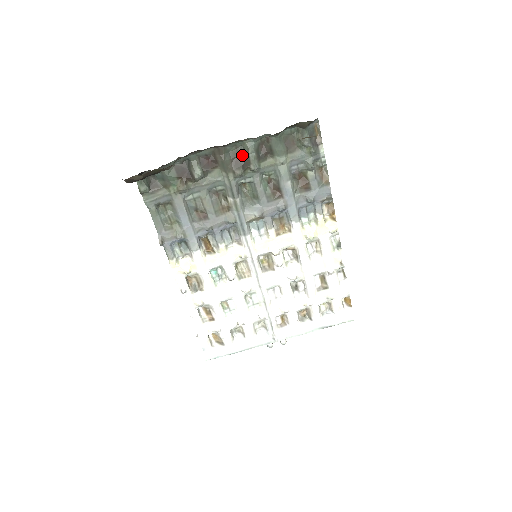
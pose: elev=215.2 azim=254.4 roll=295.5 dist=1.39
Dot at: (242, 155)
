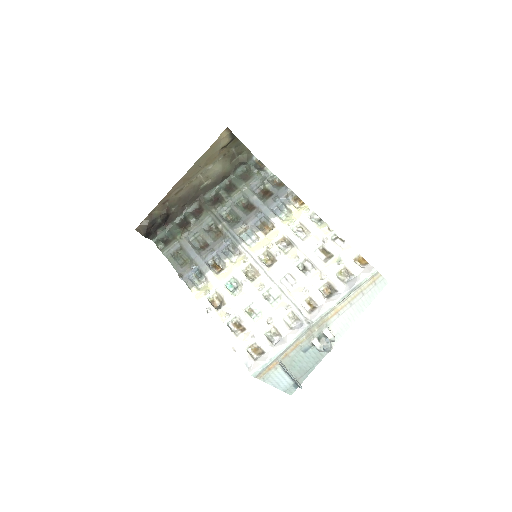
Dot at: (216, 197)
